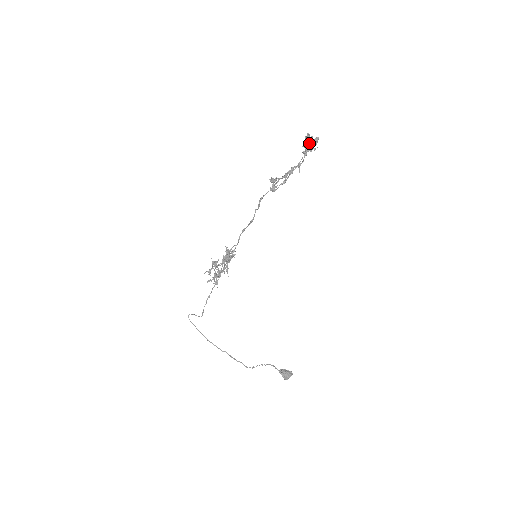
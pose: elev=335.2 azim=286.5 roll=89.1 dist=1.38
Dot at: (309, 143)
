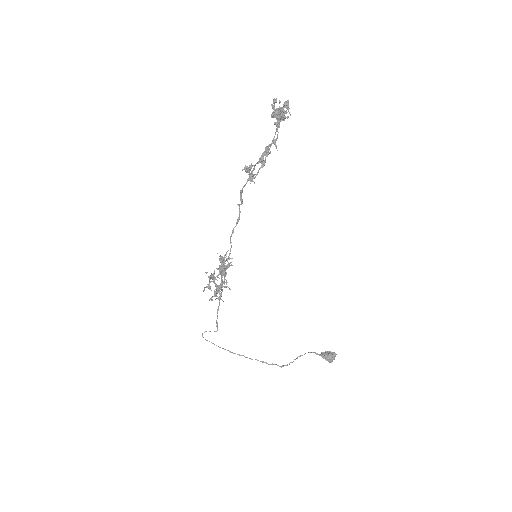
Dot at: (278, 112)
